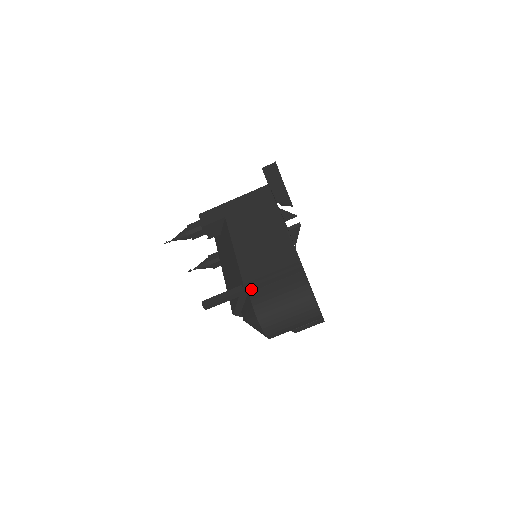
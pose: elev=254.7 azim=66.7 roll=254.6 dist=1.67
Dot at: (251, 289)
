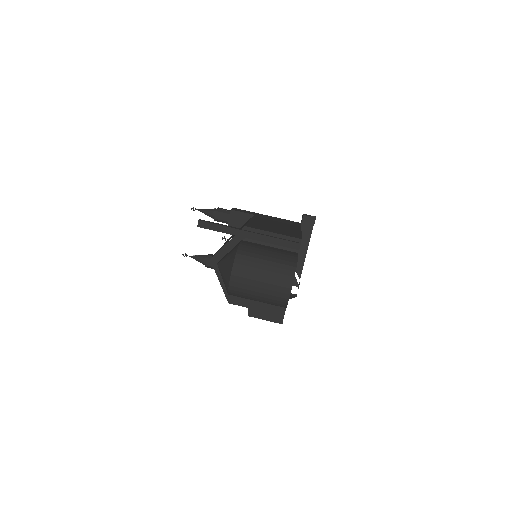
Dot at: (247, 235)
